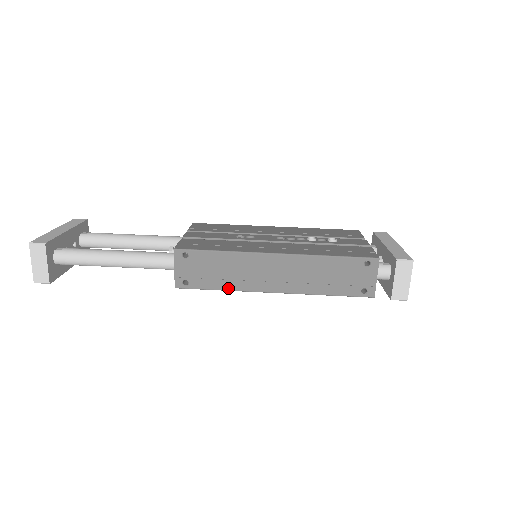
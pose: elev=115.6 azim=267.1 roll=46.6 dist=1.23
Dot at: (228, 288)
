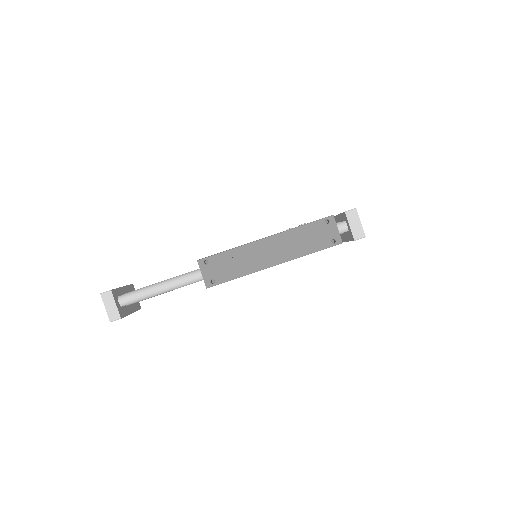
Dot at: (242, 274)
